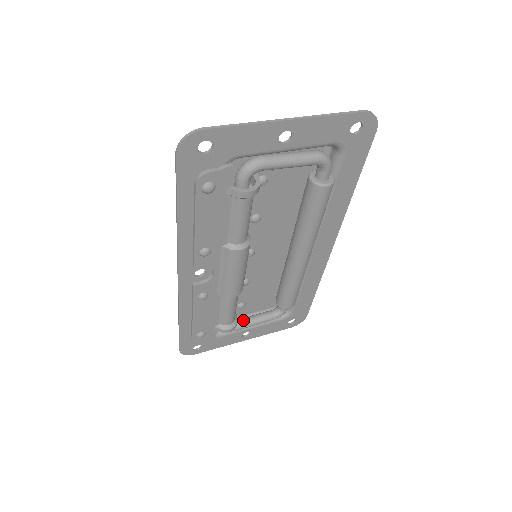
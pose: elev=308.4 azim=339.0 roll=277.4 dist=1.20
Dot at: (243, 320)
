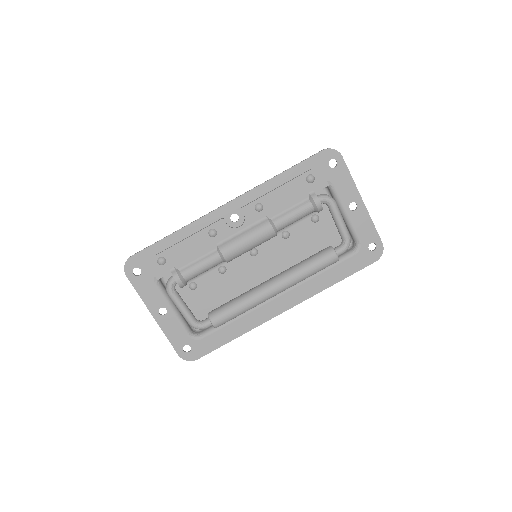
Dot at: occluded
